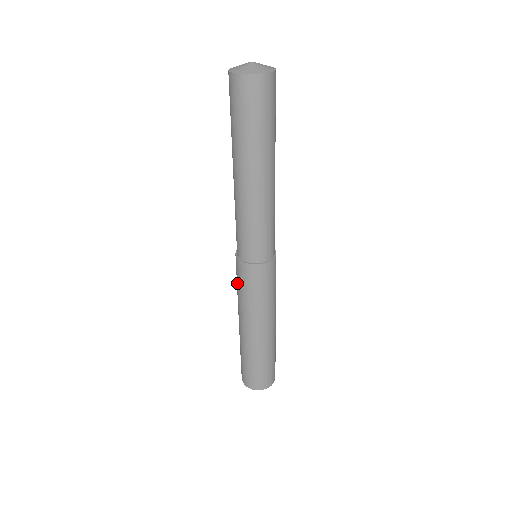
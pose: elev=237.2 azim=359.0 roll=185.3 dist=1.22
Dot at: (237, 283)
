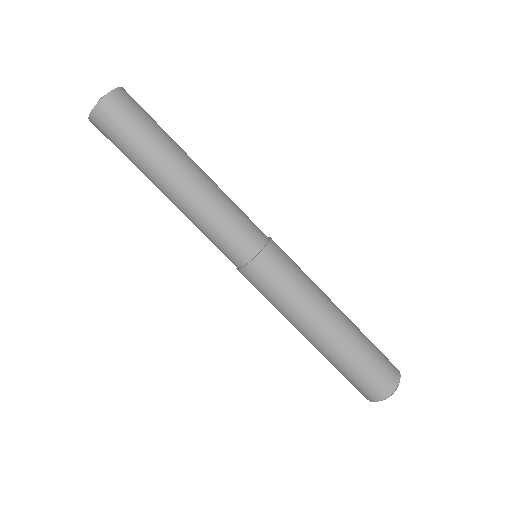
Dot at: occluded
